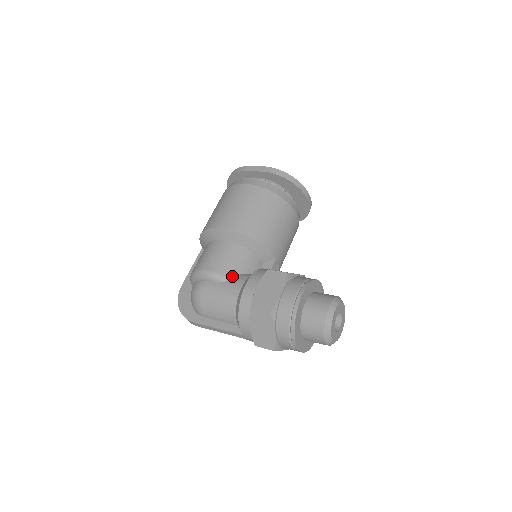
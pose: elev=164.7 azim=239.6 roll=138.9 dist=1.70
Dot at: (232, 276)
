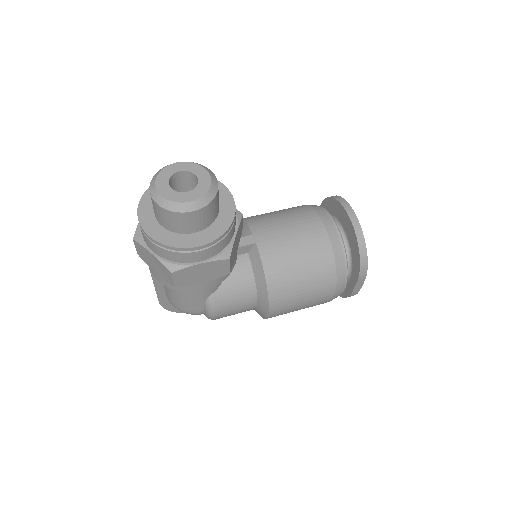
Dot at: occluded
